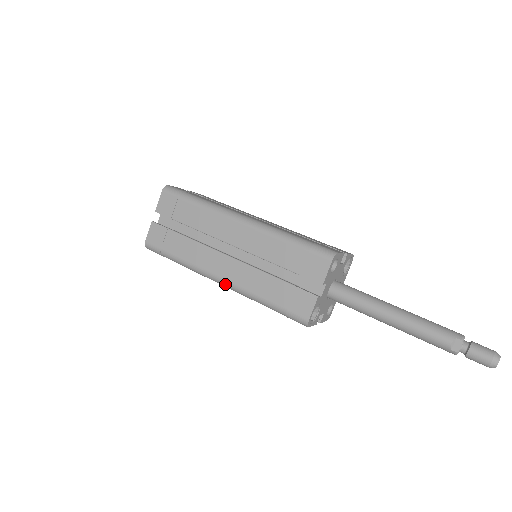
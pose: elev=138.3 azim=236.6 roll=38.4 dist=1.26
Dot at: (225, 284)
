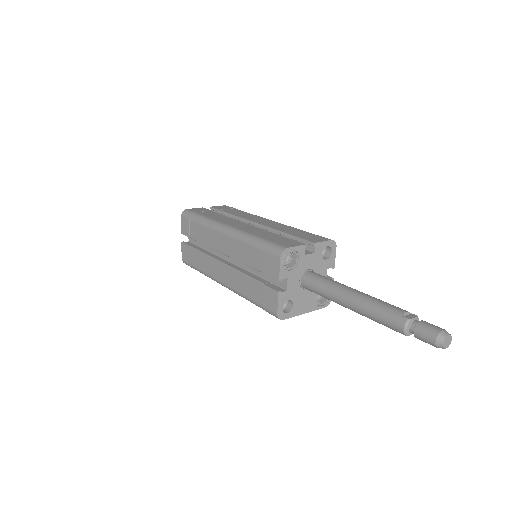
Dot at: (230, 229)
